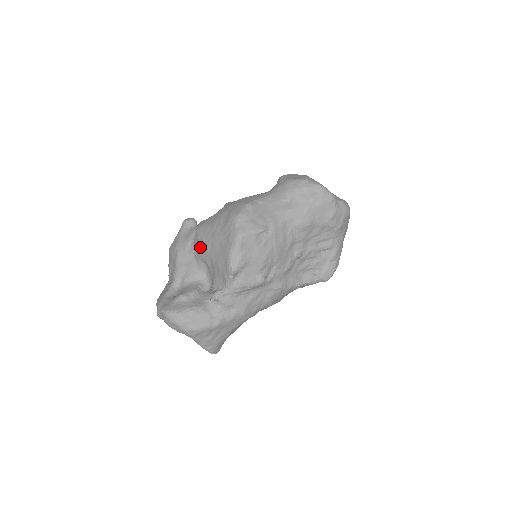
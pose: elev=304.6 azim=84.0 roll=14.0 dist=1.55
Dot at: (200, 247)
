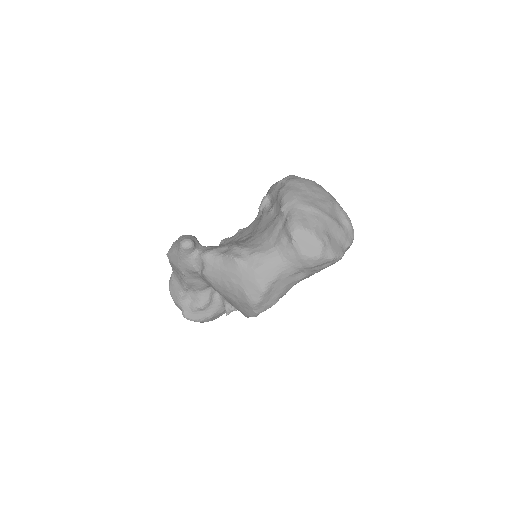
Dot at: (211, 286)
